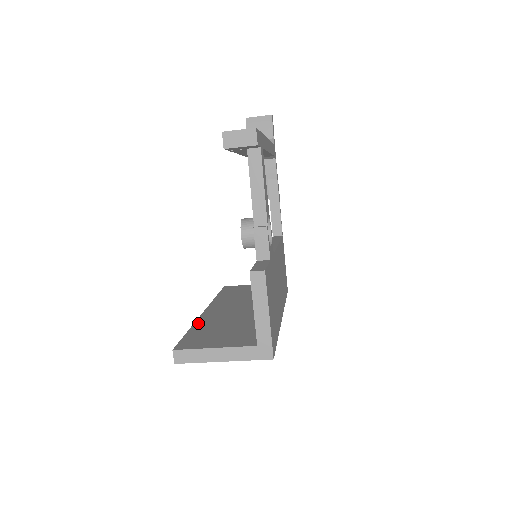
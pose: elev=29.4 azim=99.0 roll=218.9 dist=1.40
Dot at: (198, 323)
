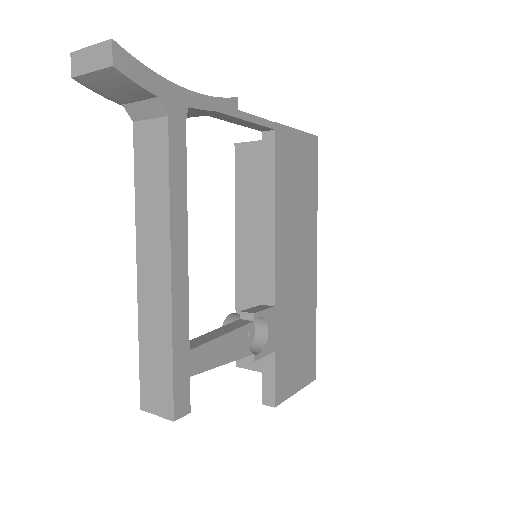
Dot at: (239, 301)
